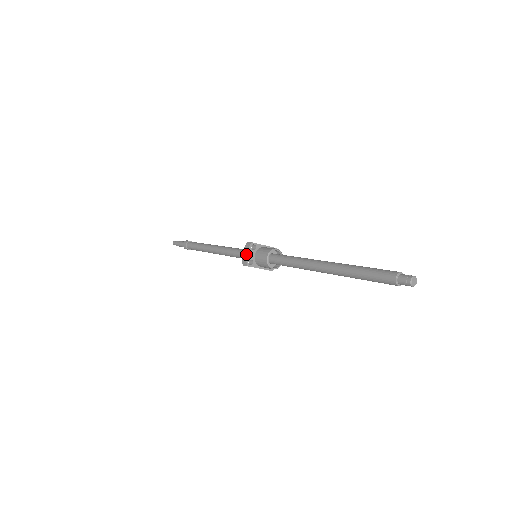
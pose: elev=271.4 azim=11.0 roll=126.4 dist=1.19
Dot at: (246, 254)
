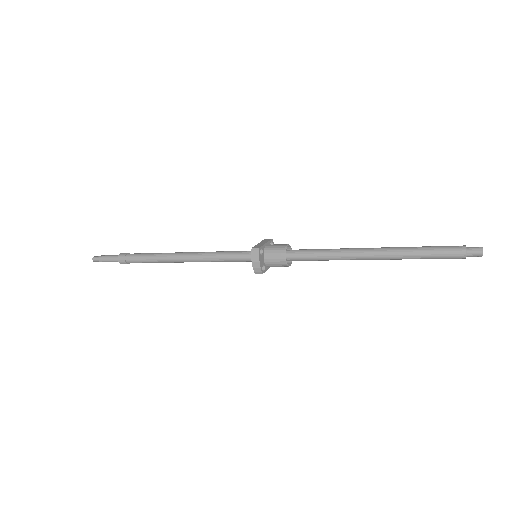
Dot at: (259, 263)
